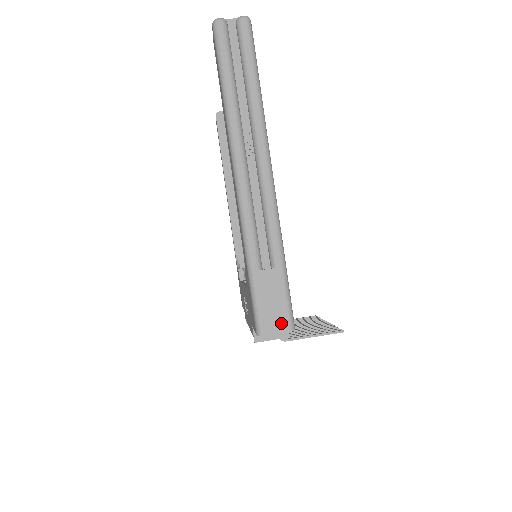
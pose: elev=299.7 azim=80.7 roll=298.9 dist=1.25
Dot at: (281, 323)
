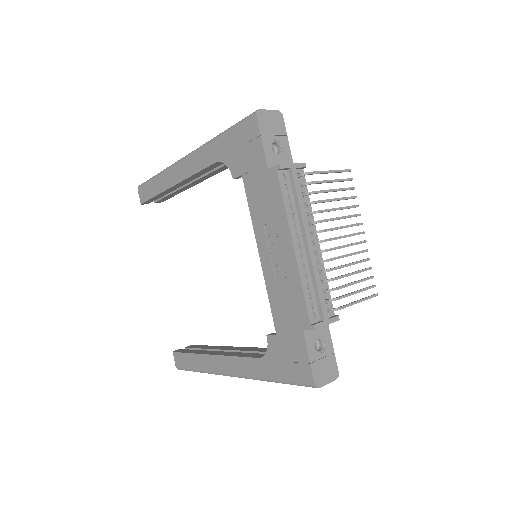
Dot at: occluded
